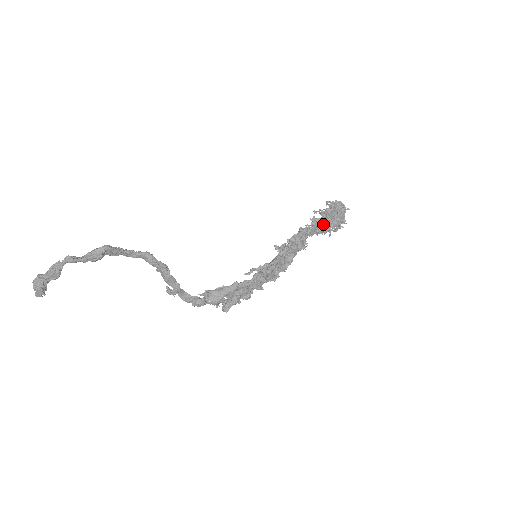
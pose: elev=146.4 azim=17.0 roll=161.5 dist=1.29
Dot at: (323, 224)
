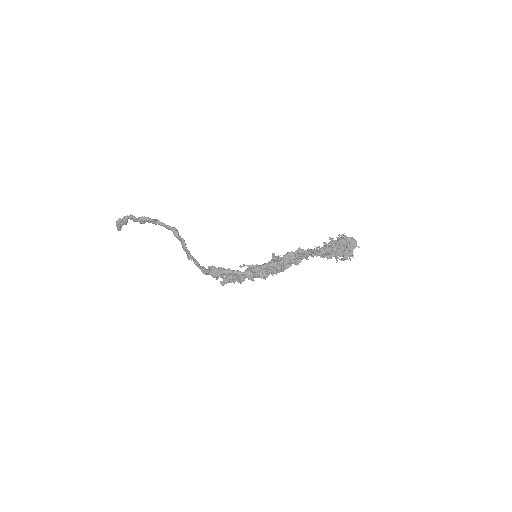
Dot at: (326, 251)
